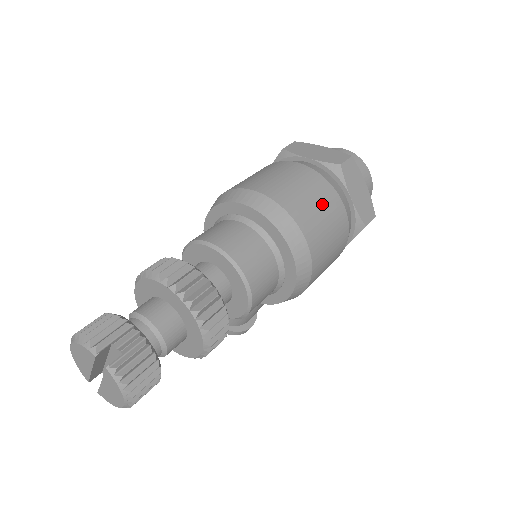
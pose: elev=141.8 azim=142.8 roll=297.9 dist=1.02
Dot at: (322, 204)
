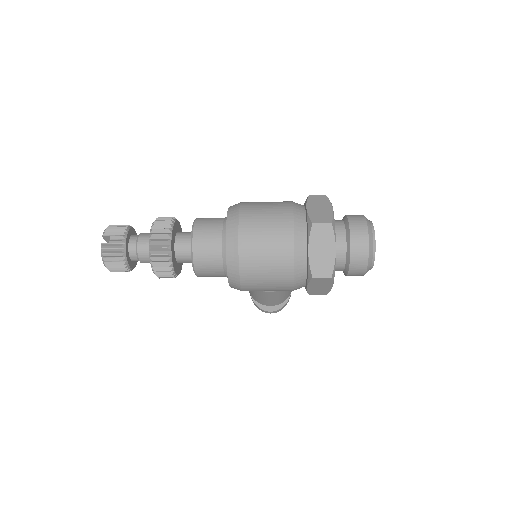
Dot at: (272, 239)
